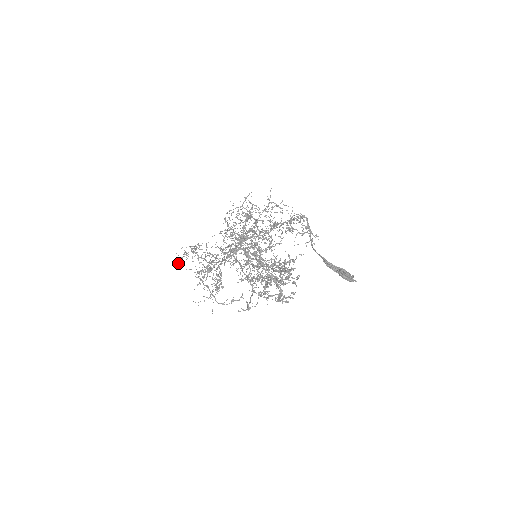
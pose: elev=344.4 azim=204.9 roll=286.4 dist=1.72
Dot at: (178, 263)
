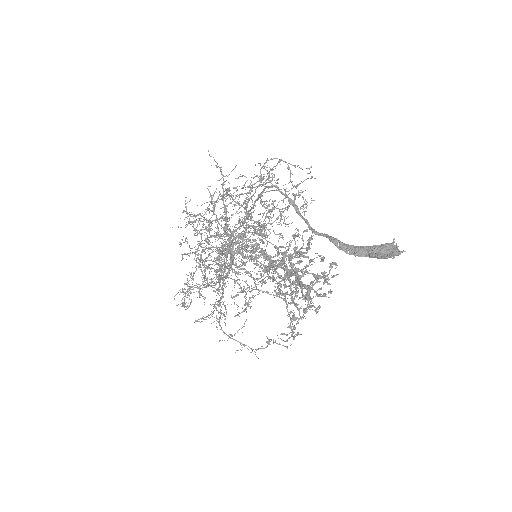
Dot at: occluded
